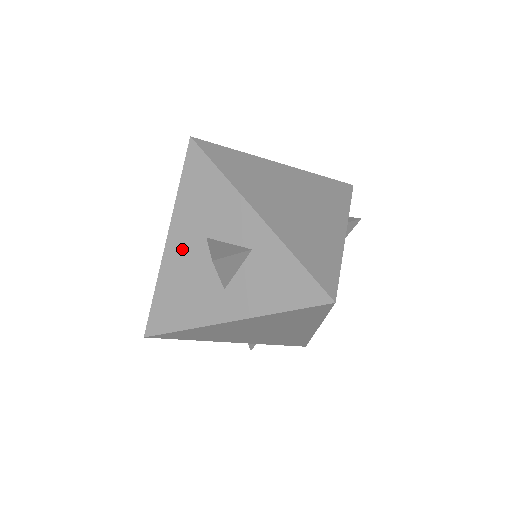
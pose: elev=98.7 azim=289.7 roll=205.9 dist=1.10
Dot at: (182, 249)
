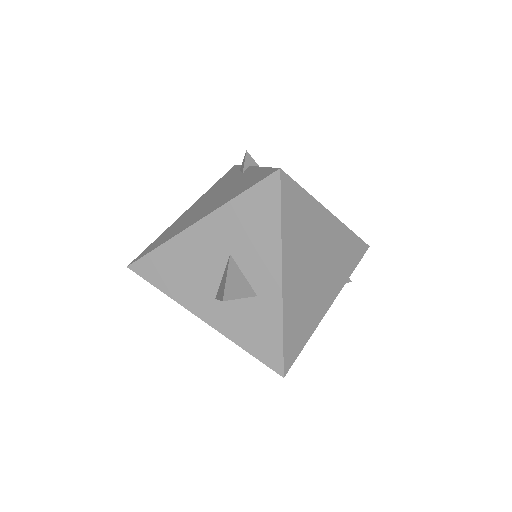
Dot at: (204, 242)
